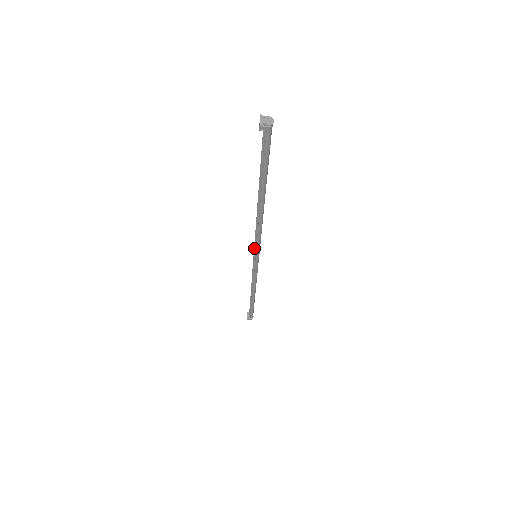
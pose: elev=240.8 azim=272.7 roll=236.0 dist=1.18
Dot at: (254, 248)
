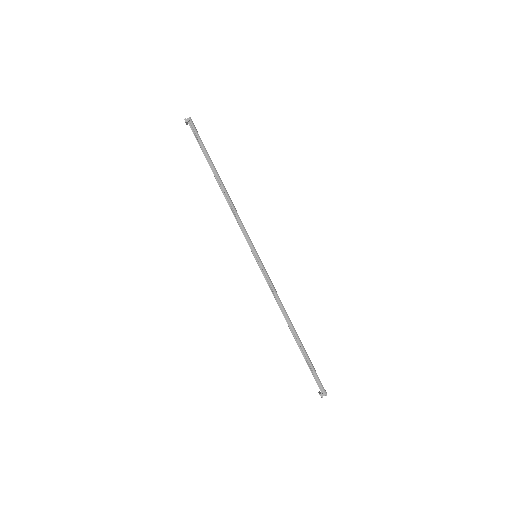
Dot at: occluded
